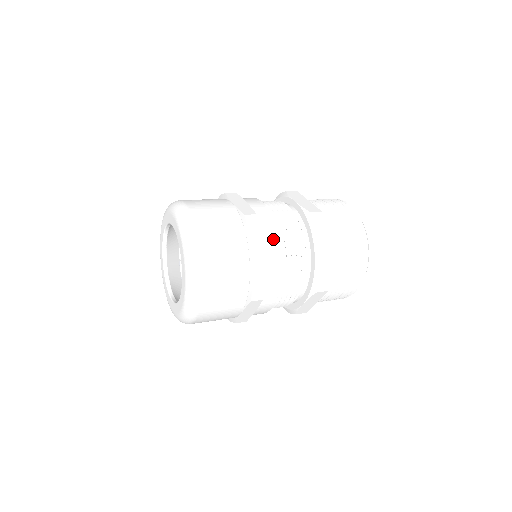
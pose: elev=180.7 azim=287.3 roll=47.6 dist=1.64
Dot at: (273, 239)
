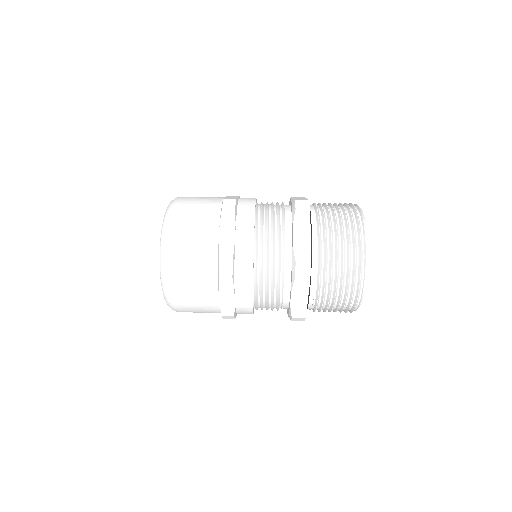
Dot at: (248, 219)
